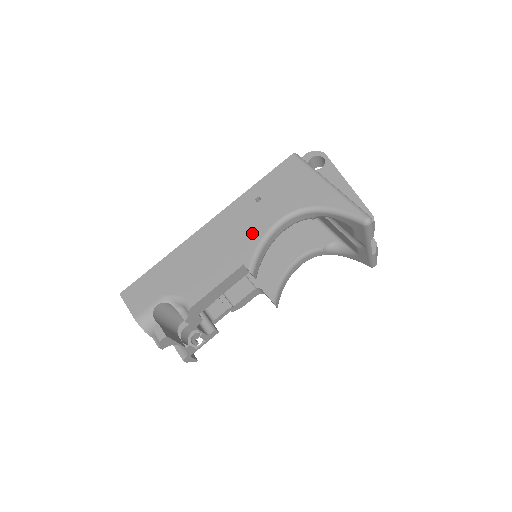
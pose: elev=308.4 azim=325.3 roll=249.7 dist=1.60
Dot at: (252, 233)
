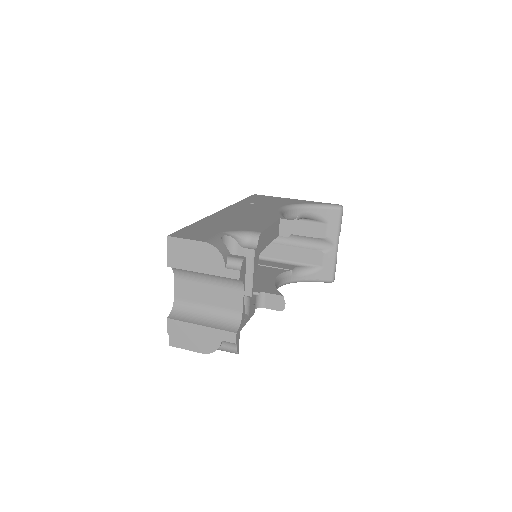
Dot at: (268, 211)
